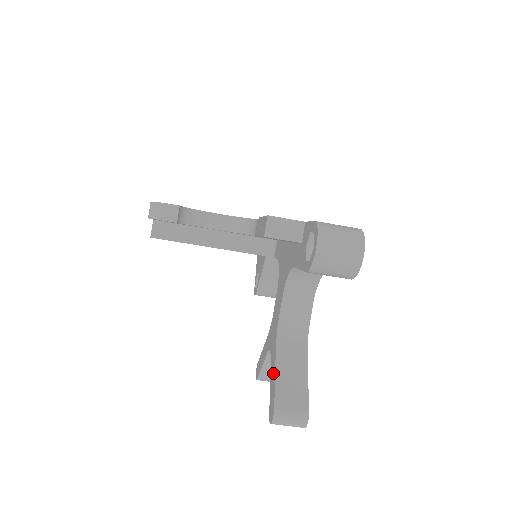
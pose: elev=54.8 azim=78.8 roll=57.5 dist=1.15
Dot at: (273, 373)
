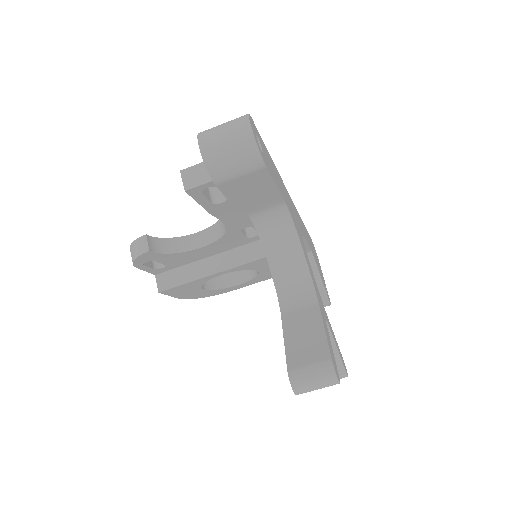
Dot at: occluded
